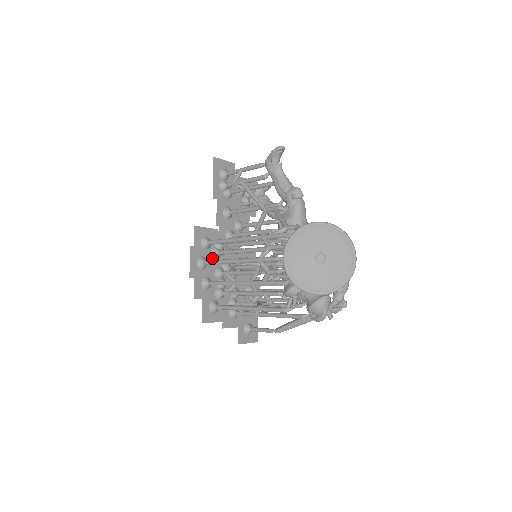
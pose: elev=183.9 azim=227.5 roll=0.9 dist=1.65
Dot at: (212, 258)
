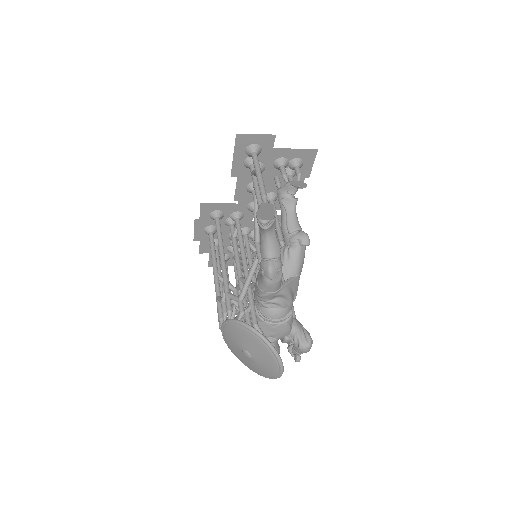
Dot at: (225, 225)
